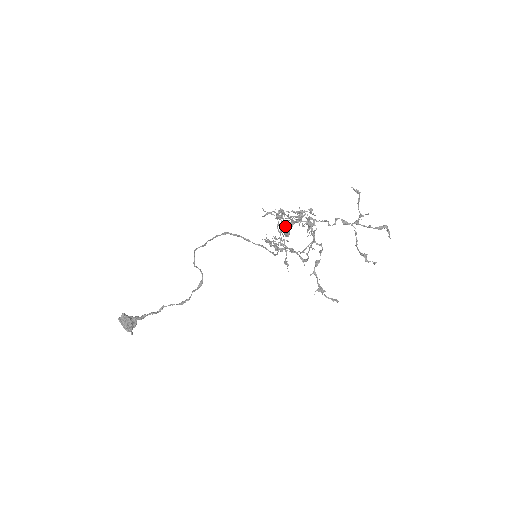
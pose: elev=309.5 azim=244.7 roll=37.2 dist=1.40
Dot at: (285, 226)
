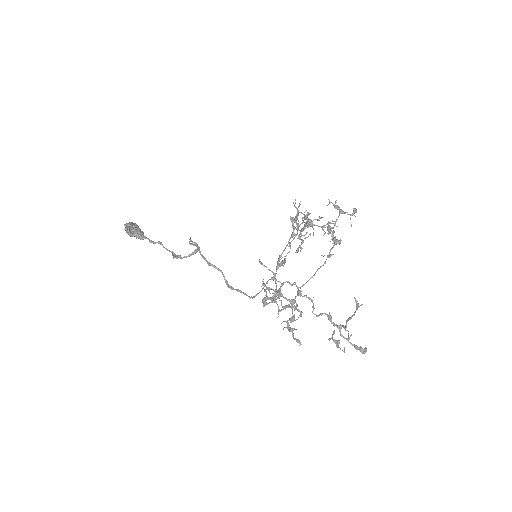
Dot at: (270, 289)
